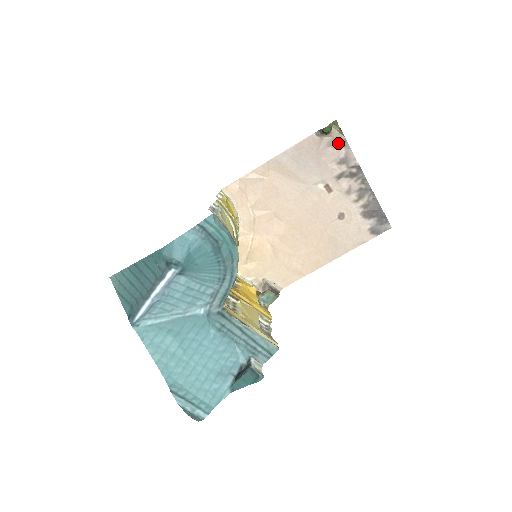
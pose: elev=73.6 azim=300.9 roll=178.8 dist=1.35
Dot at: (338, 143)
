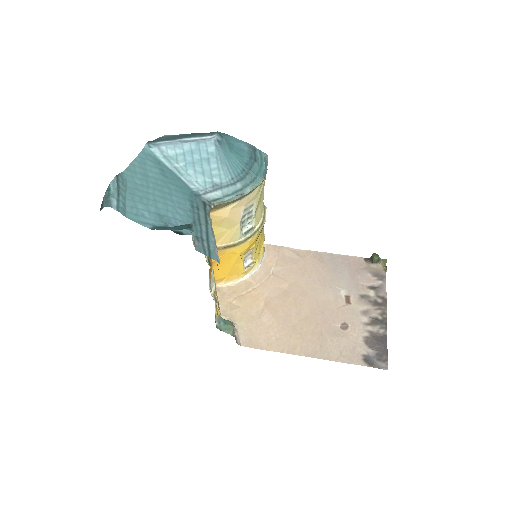
Dot at: (378, 275)
